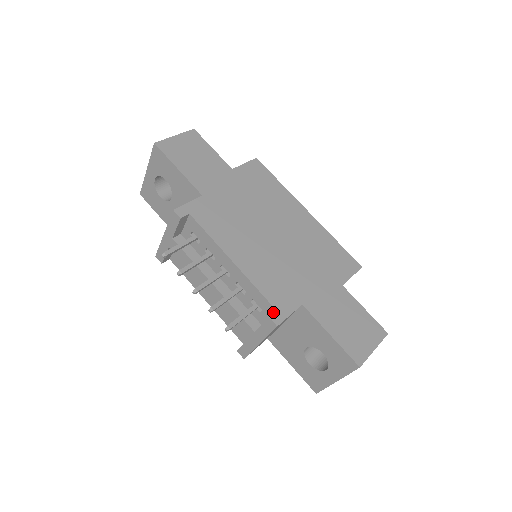
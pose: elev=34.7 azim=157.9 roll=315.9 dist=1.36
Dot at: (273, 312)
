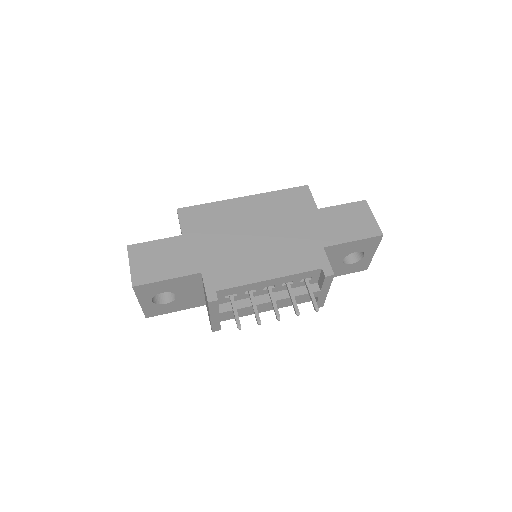
Dot at: (320, 271)
